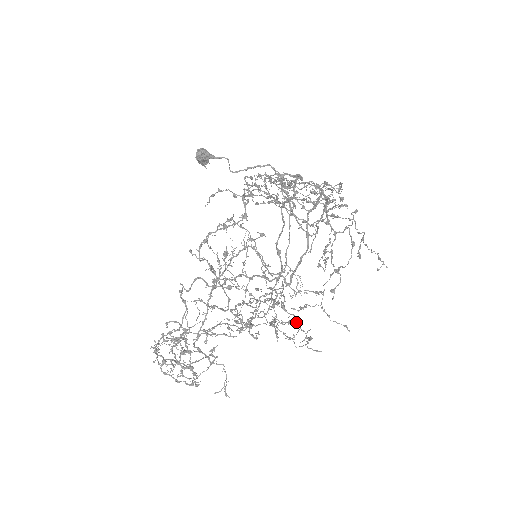
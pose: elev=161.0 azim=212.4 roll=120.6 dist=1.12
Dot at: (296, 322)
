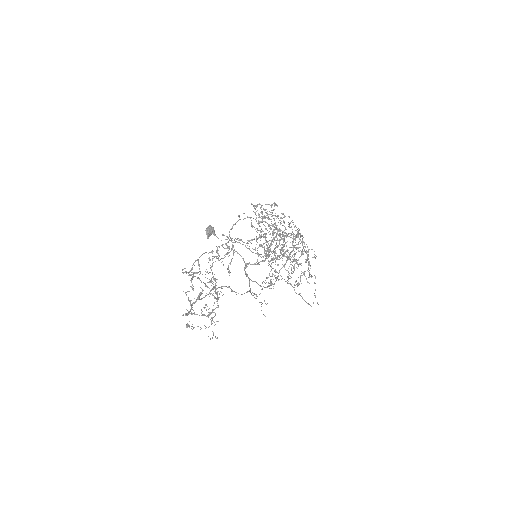
Dot at: occluded
